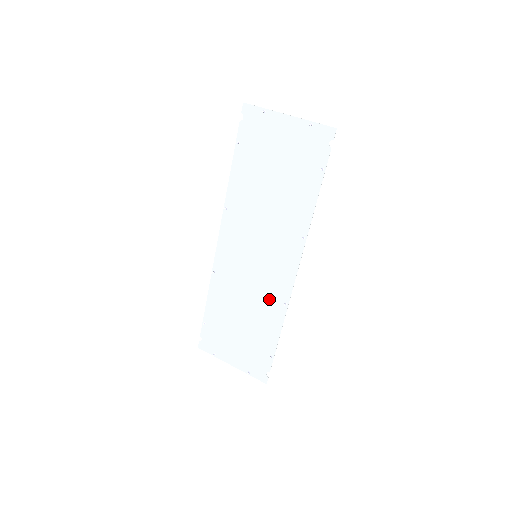
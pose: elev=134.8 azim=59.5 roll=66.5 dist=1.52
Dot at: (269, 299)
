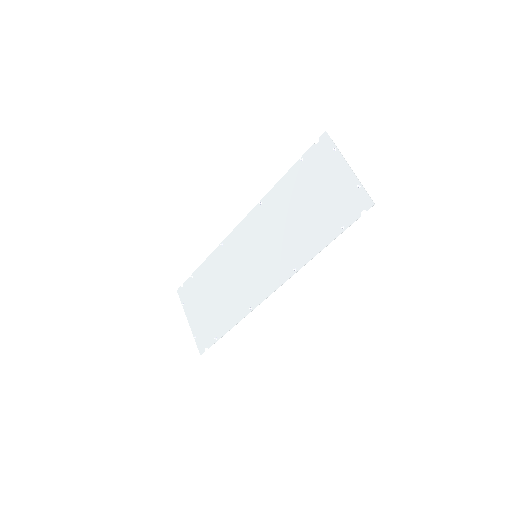
Dot at: (243, 295)
